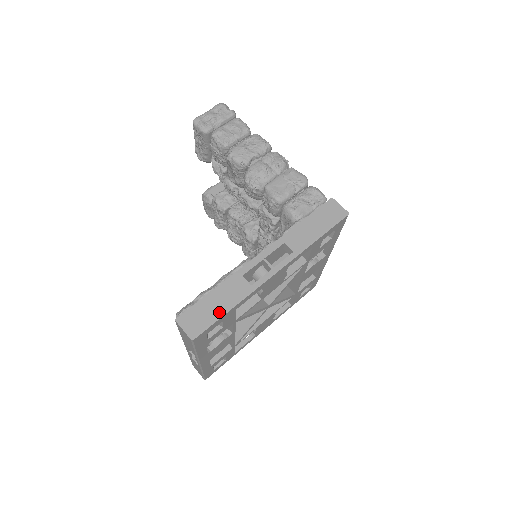
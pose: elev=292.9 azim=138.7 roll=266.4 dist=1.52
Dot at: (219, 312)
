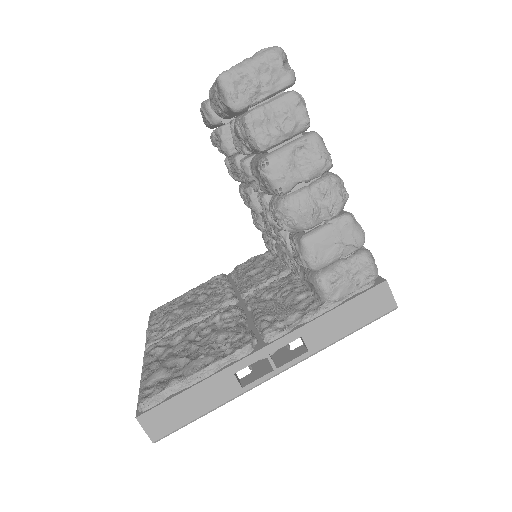
Dot at: (194, 415)
